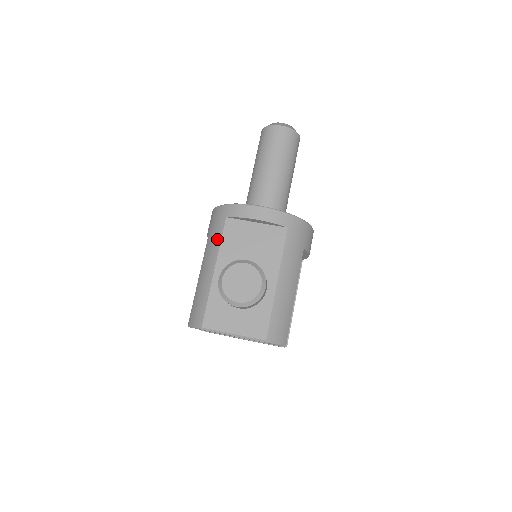
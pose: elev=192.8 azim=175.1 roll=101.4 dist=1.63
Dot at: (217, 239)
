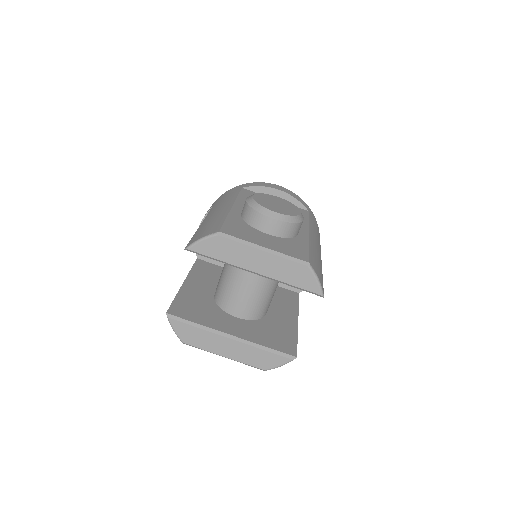
Dot at: (232, 196)
